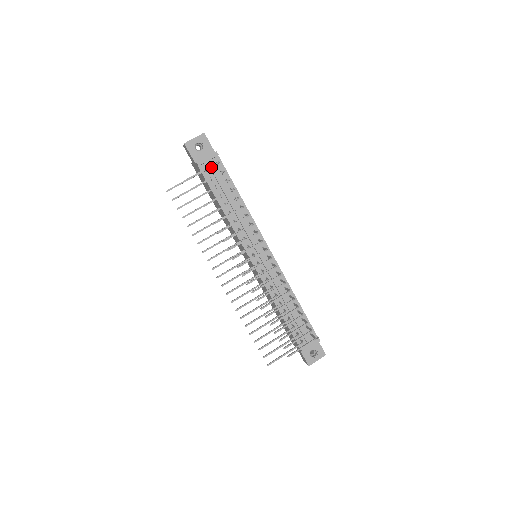
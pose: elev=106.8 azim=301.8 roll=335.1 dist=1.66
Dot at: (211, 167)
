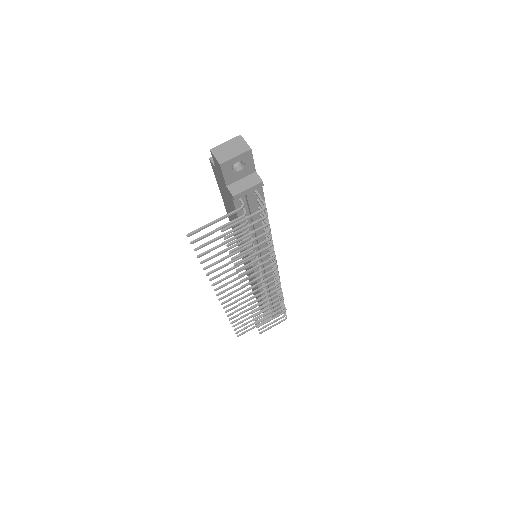
Dot at: (249, 199)
